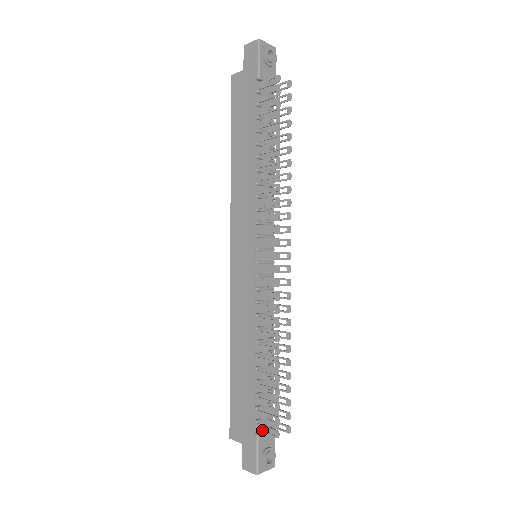
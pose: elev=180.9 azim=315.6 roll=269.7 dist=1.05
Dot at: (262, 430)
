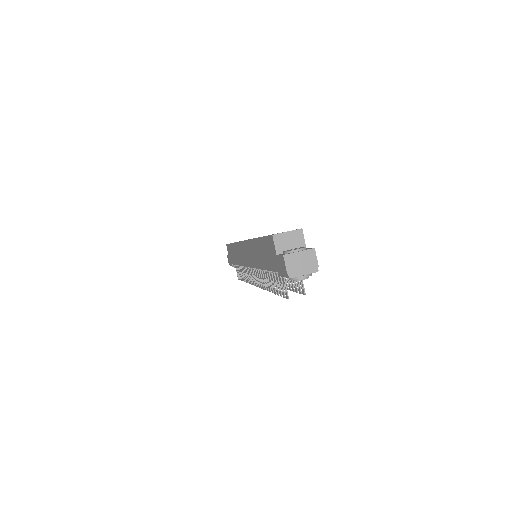
Dot at: (235, 267)
